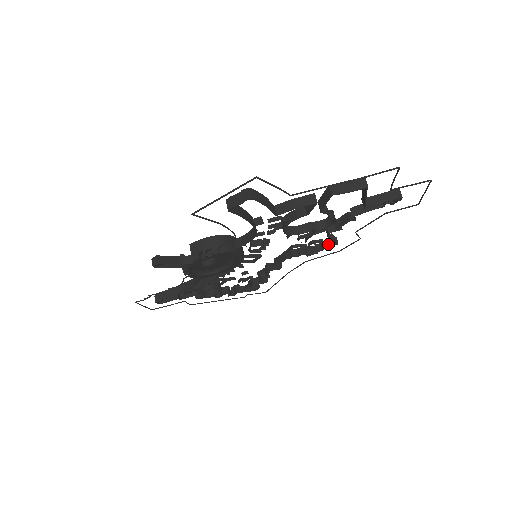
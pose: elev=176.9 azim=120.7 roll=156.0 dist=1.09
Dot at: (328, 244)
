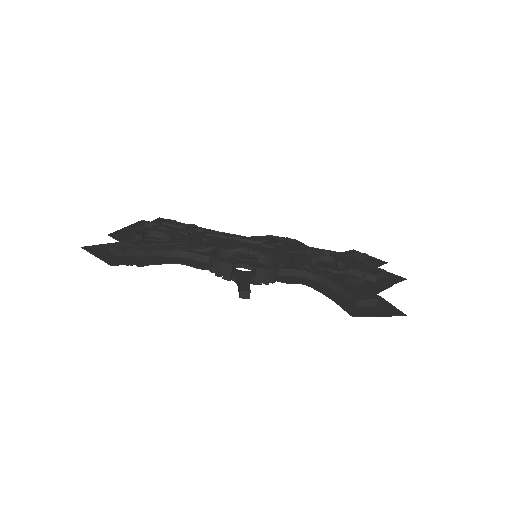
Dot at: occluded
